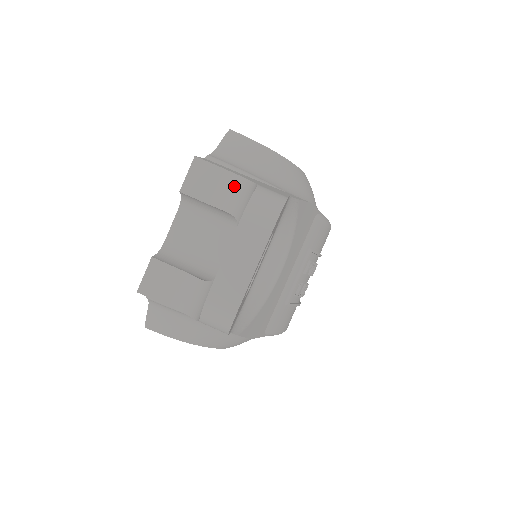
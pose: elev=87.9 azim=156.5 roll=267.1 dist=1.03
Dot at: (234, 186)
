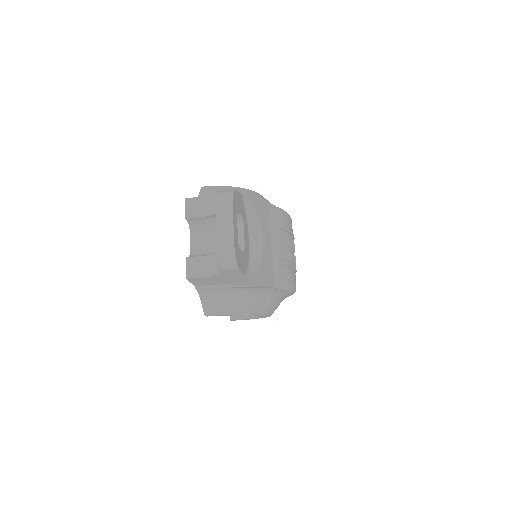
Dot at: (210, 201)
